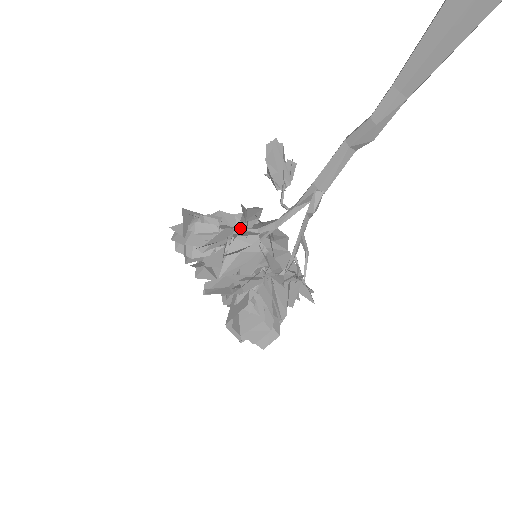
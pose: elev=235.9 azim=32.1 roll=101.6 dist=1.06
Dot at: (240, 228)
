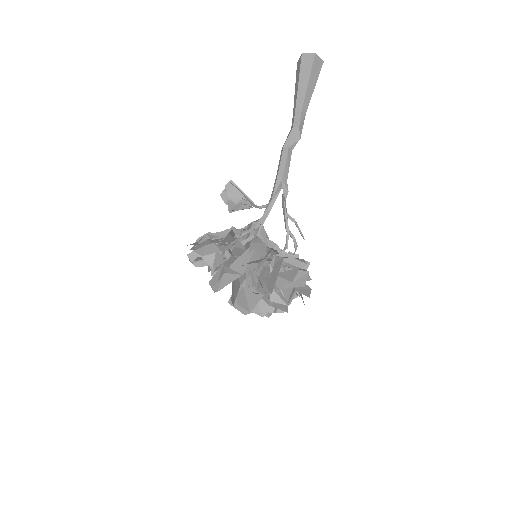
Dot at: (238, 233)
